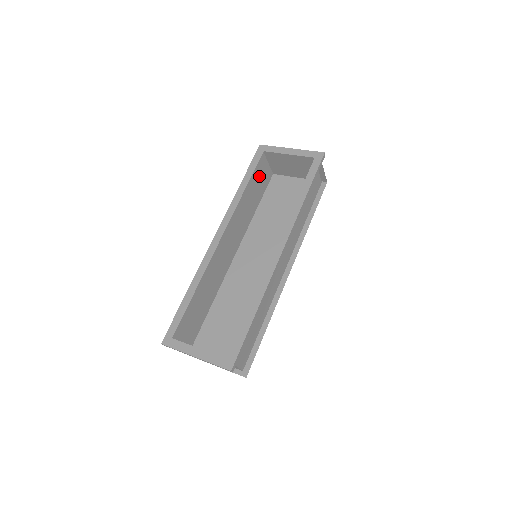
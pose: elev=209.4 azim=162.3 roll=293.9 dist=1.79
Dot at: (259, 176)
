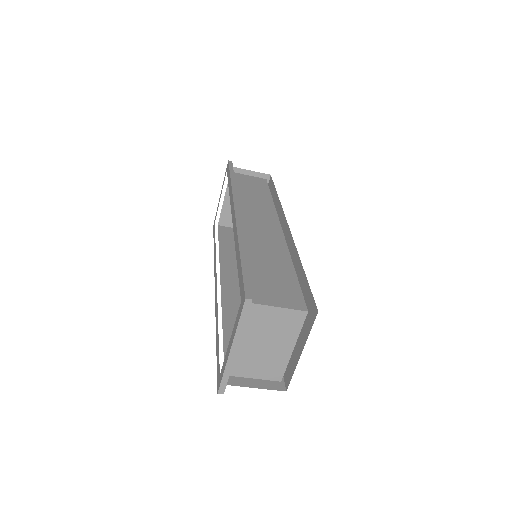
Dot at: occluded
